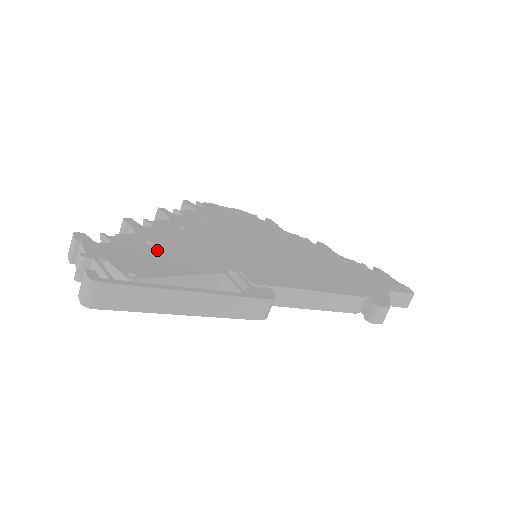
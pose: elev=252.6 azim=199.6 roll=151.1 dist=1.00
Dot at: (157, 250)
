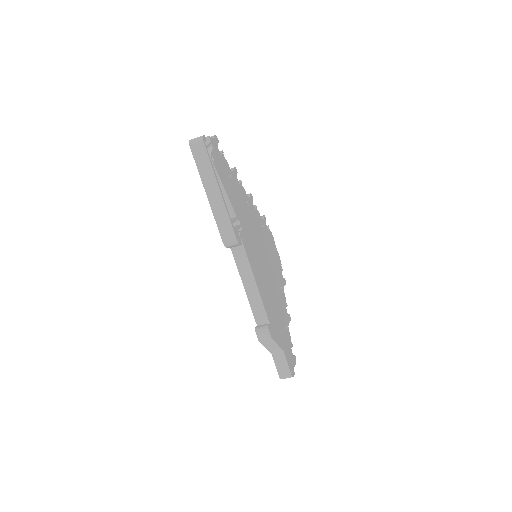
Dot at: (229, 179)
